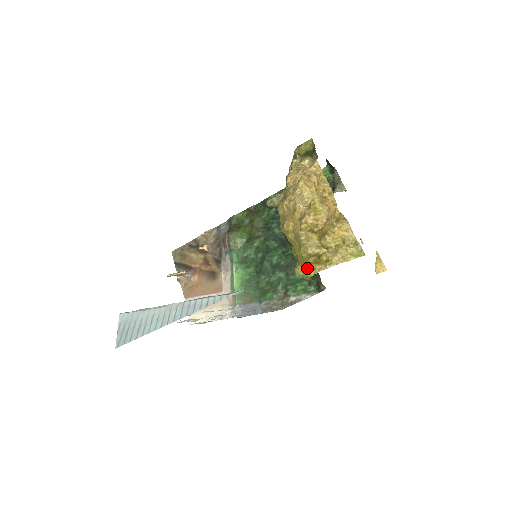
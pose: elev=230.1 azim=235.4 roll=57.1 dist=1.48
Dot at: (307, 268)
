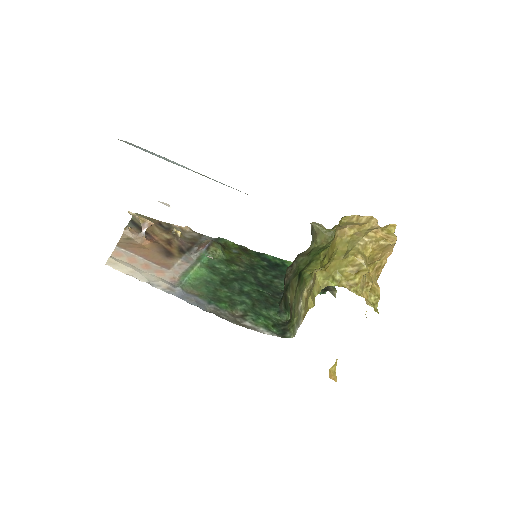
Dot at: (334, 276)
